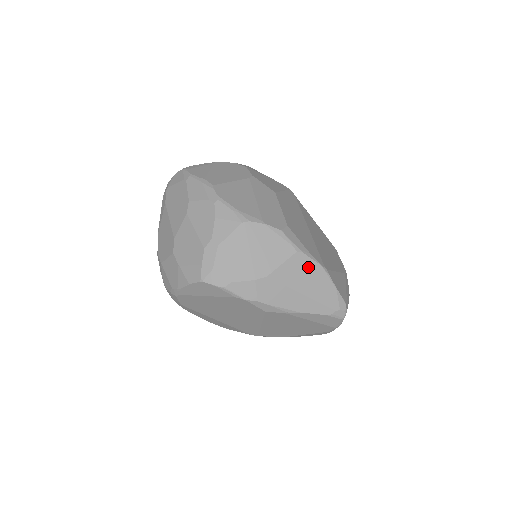
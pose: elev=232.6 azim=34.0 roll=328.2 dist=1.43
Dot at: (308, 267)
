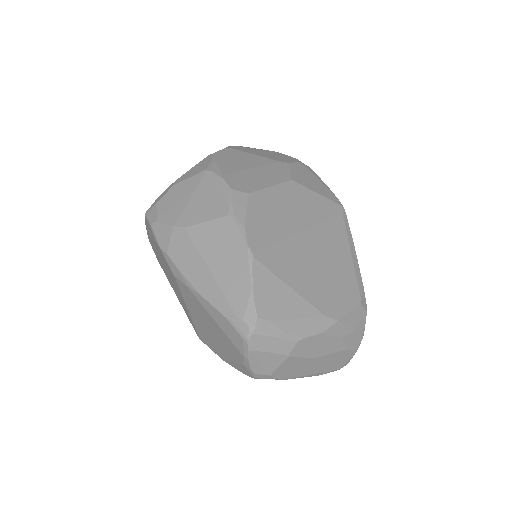
Dot at: (232, 240)
